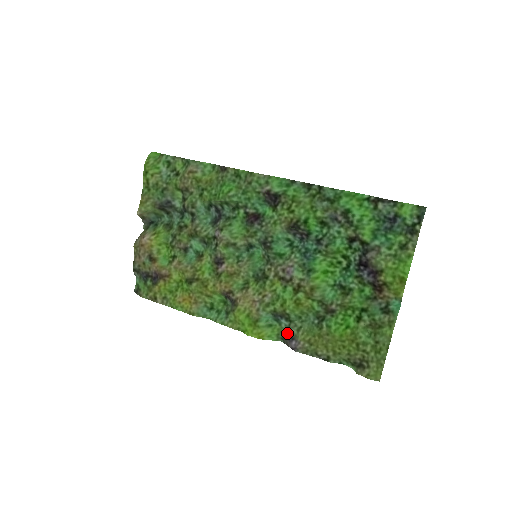
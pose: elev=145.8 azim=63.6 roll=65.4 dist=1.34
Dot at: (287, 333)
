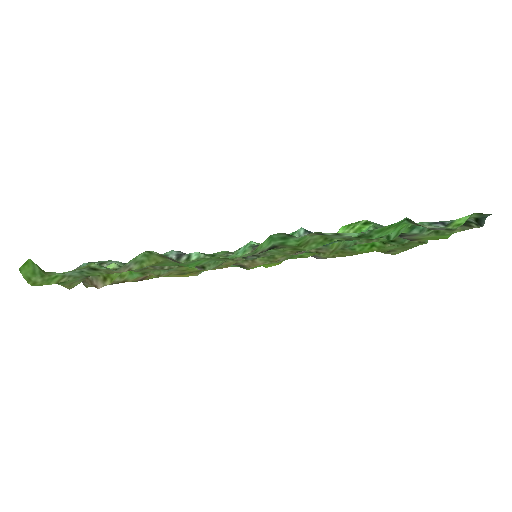
Dot at: occluded
